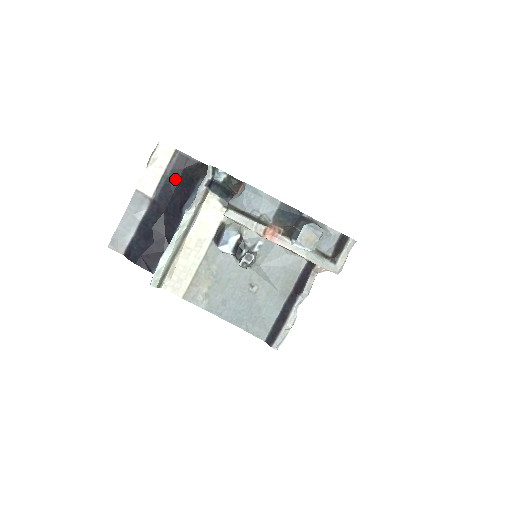
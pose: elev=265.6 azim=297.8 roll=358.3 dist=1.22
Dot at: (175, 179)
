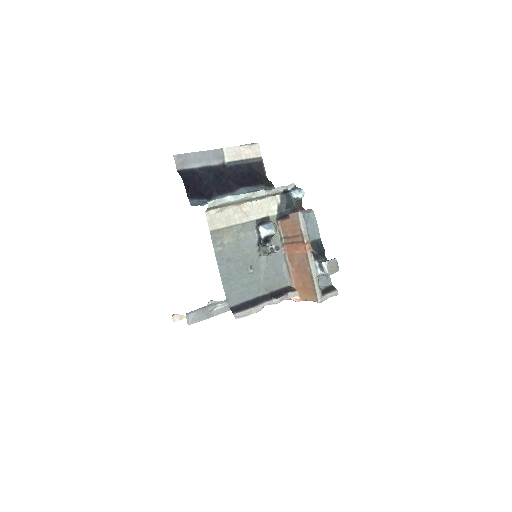
Dot at: (247, 169)
